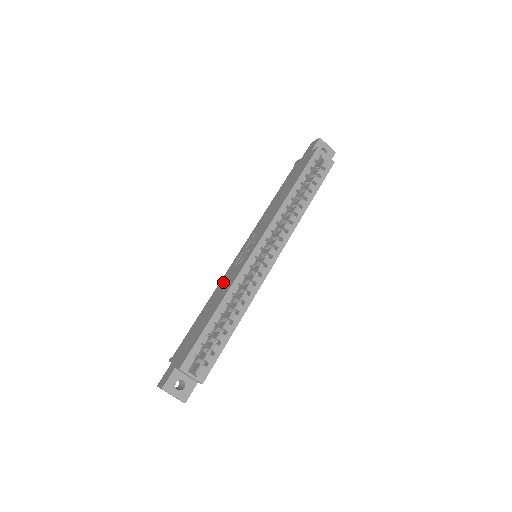
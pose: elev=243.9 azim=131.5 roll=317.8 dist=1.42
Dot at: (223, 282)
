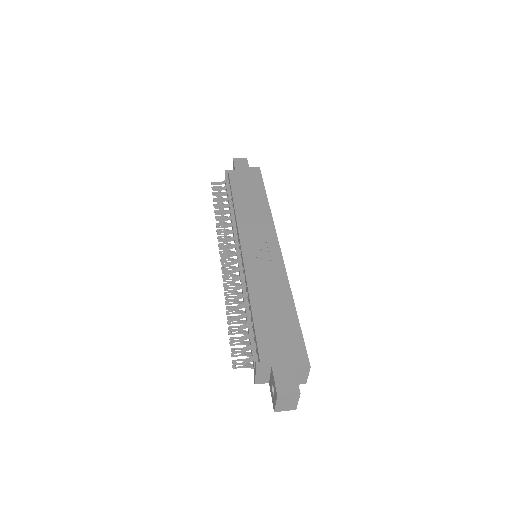
Dot at: (258, 278)
